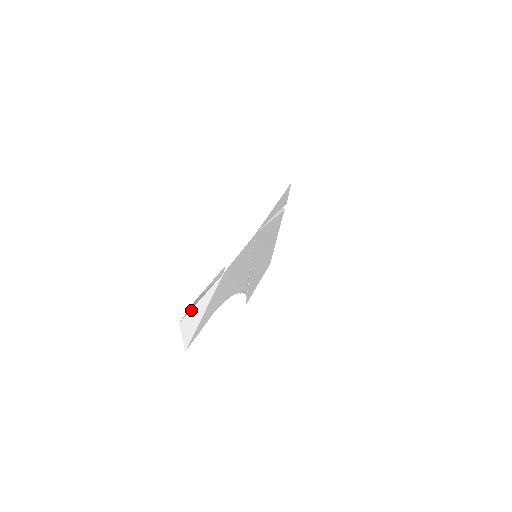
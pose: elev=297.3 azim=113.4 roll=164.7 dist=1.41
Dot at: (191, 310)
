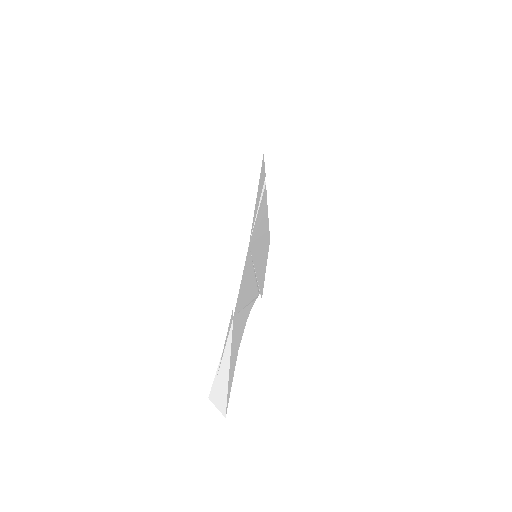
Dot at: (215, 376)
